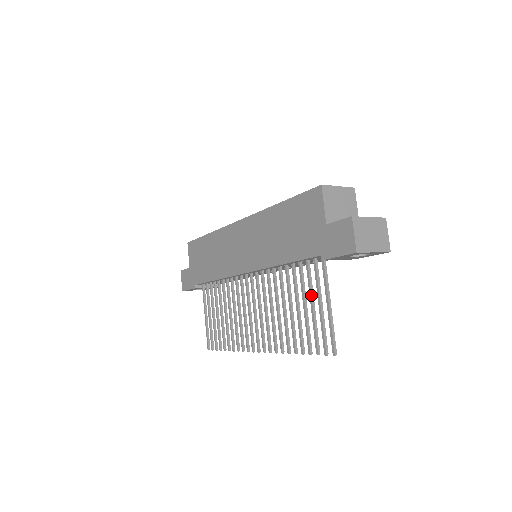
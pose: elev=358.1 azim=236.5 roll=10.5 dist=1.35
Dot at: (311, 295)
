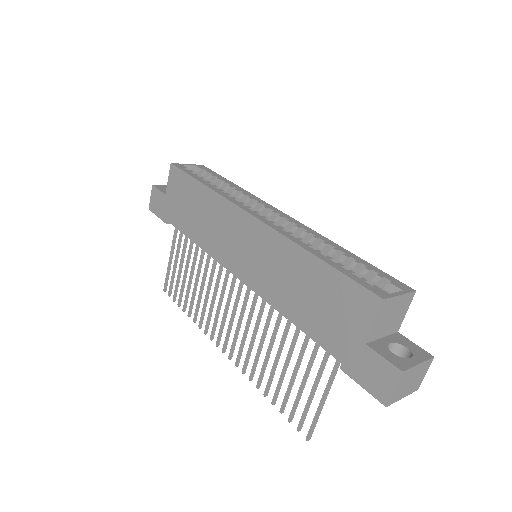
Dot at: (308, 372)
